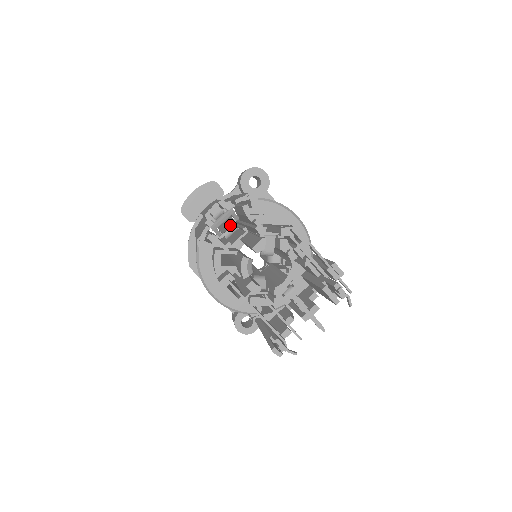
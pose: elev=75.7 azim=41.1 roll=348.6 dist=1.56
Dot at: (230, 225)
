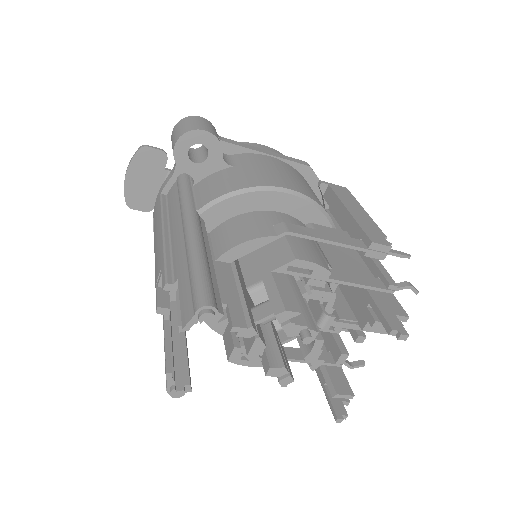
Dot at: occluded
